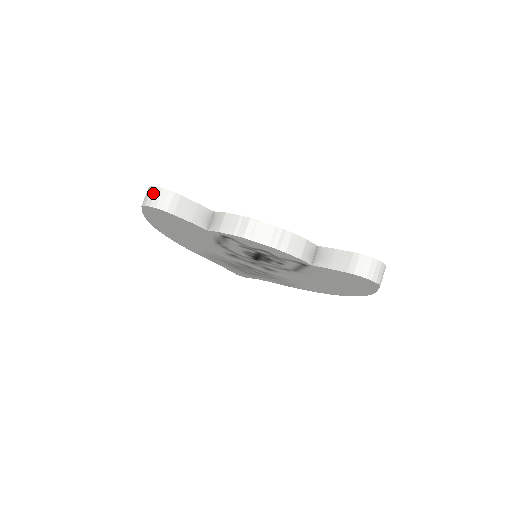
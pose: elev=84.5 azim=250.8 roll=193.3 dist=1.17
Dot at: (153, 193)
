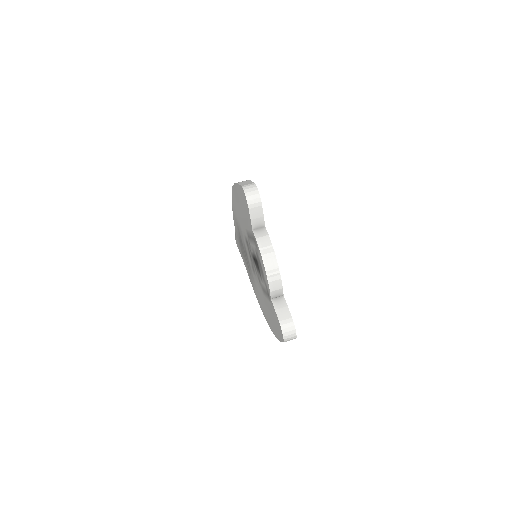
Dot at: (253, 189)
